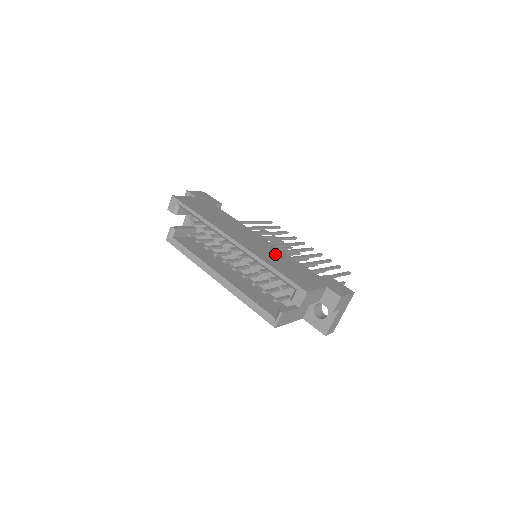
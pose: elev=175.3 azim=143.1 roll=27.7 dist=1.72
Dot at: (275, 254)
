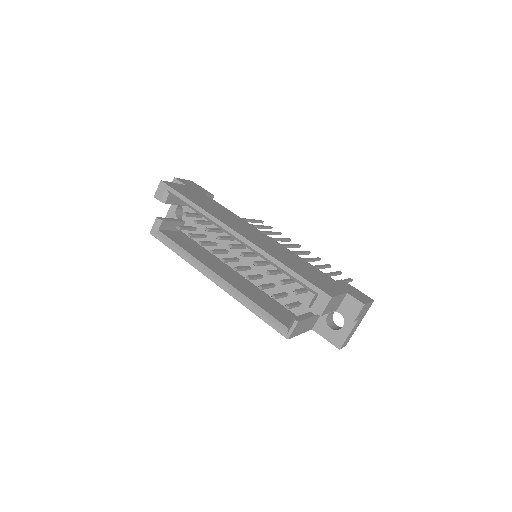
Dot at: (285, 253)
